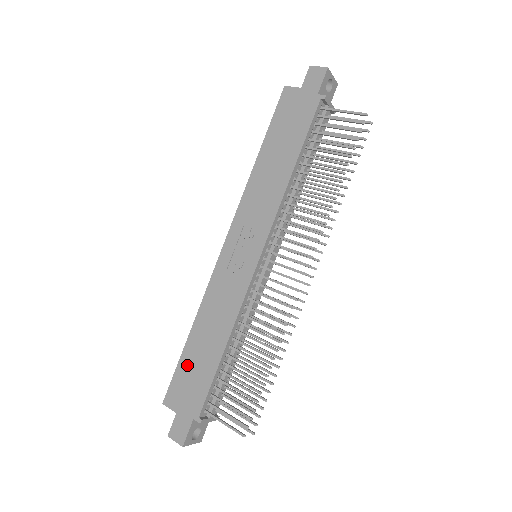
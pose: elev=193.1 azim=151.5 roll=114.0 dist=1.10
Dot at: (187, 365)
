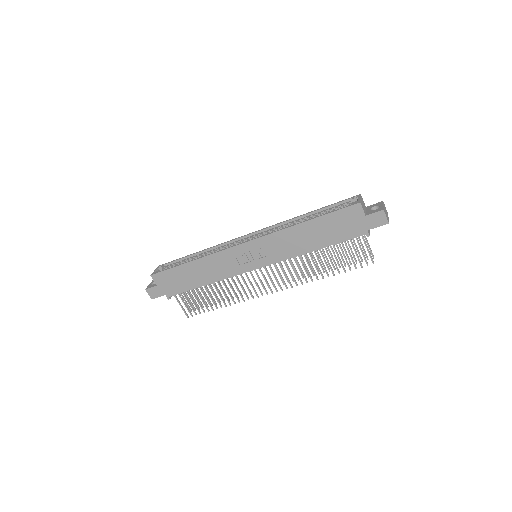
Dot at: (177, 273)
